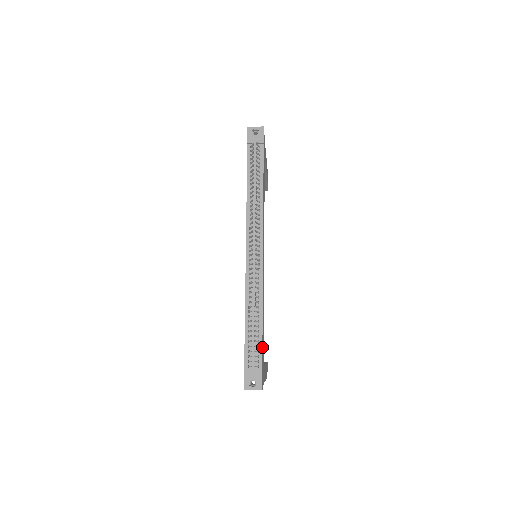
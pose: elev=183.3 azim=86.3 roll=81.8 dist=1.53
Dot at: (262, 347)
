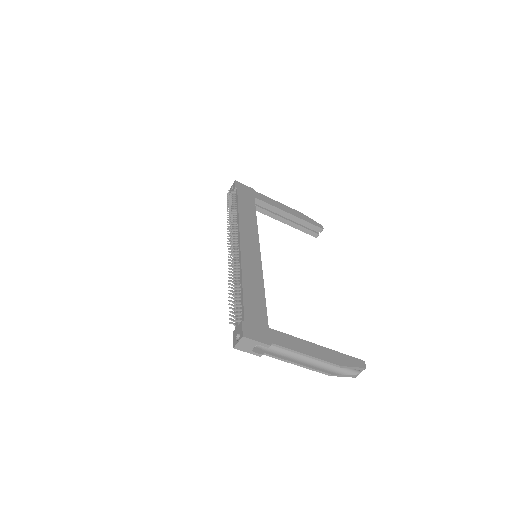
Dot at: (244, 305)
